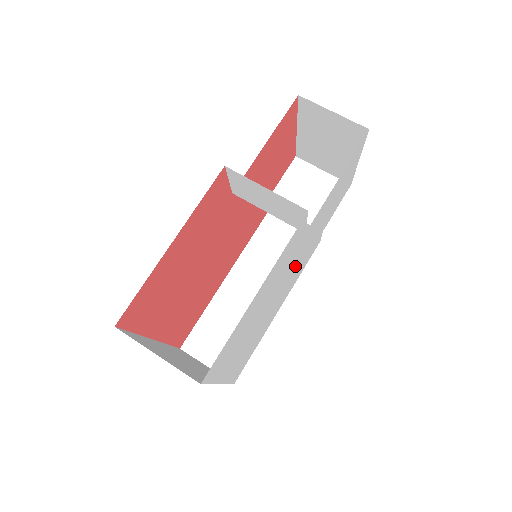
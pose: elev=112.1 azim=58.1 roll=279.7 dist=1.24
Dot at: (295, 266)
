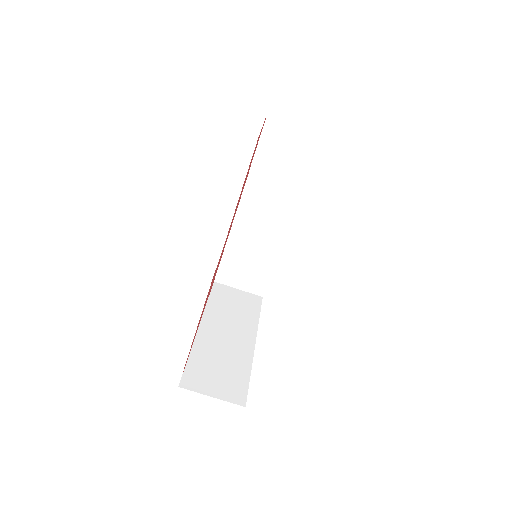
Dot at: occluded
